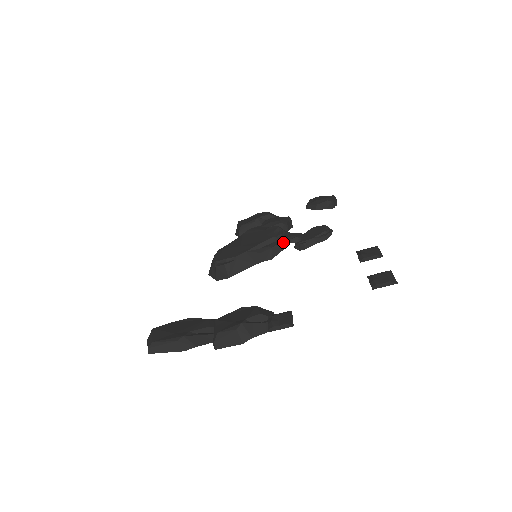
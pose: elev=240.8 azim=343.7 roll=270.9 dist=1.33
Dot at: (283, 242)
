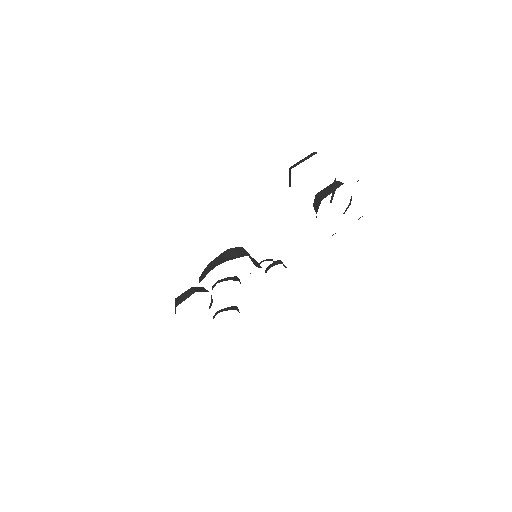
Dot at: occluded
